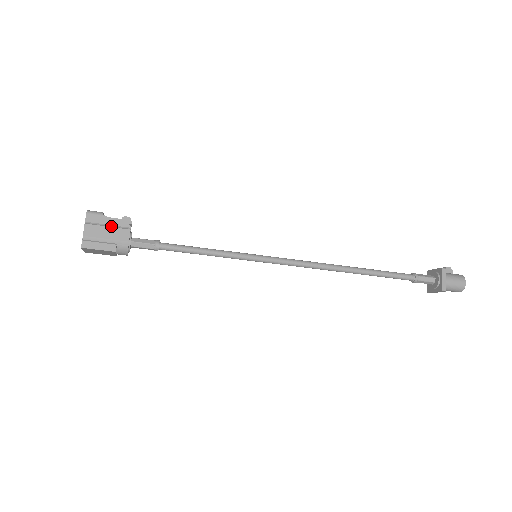
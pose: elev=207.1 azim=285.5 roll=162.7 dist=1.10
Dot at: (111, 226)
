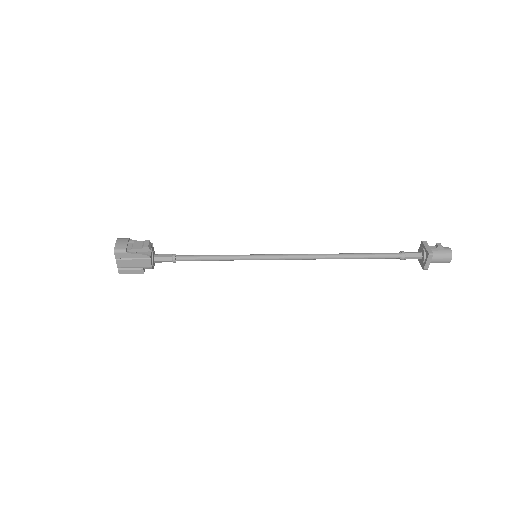
Dot at: (135, 258)
